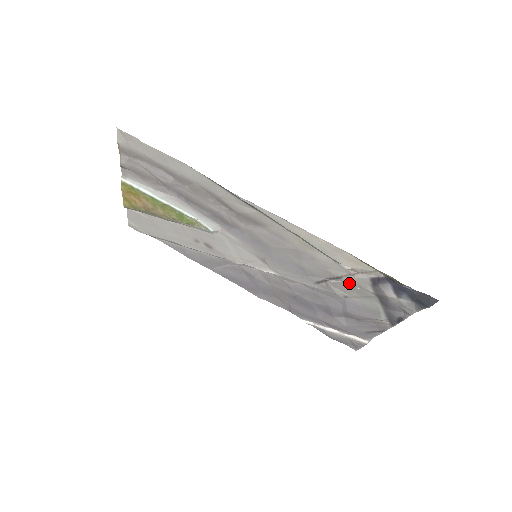
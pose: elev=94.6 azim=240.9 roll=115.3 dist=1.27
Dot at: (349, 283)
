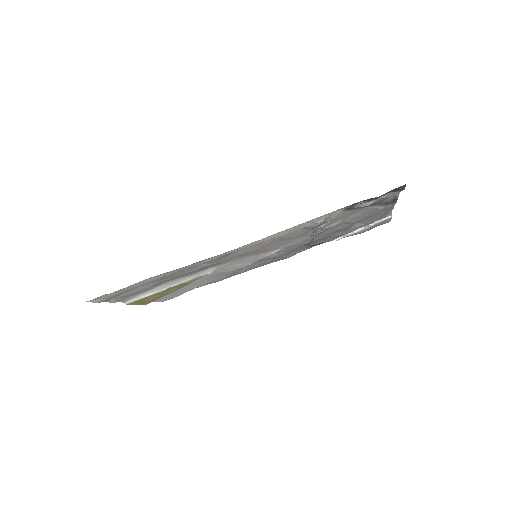
Dot at: (333, 219)
